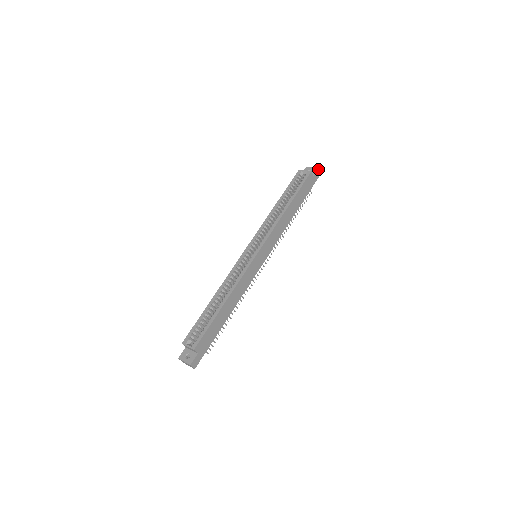
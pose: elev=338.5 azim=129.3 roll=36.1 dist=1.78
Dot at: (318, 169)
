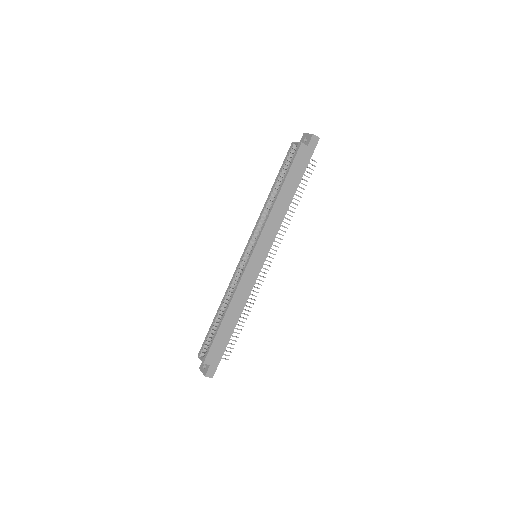
Dot at: (313, 135)
